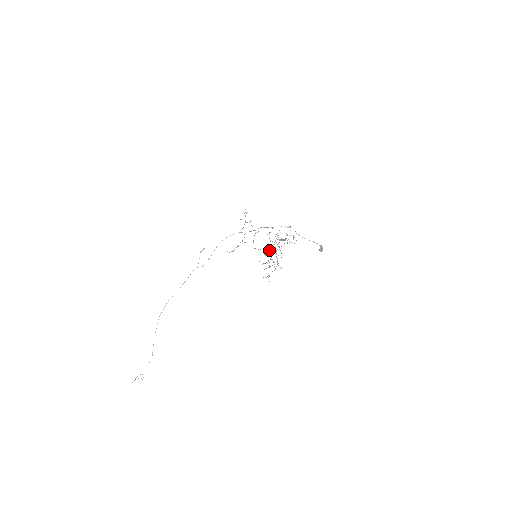
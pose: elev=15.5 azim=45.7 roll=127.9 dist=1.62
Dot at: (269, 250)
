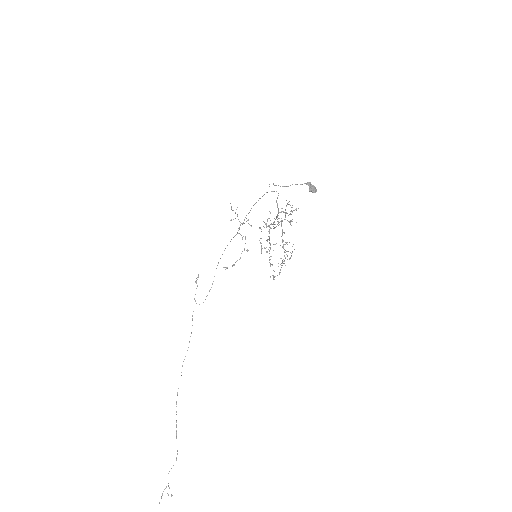
Dot at: (268, 239)
